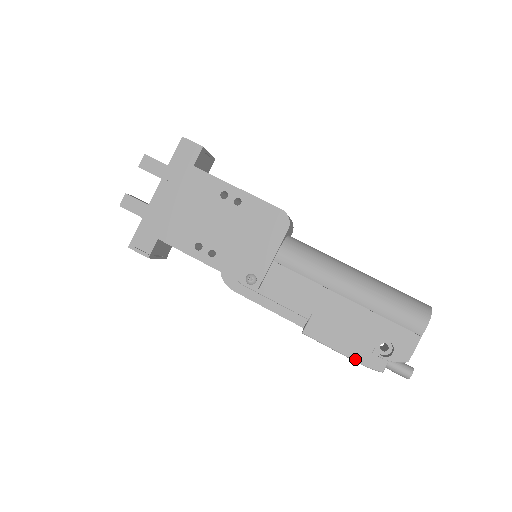
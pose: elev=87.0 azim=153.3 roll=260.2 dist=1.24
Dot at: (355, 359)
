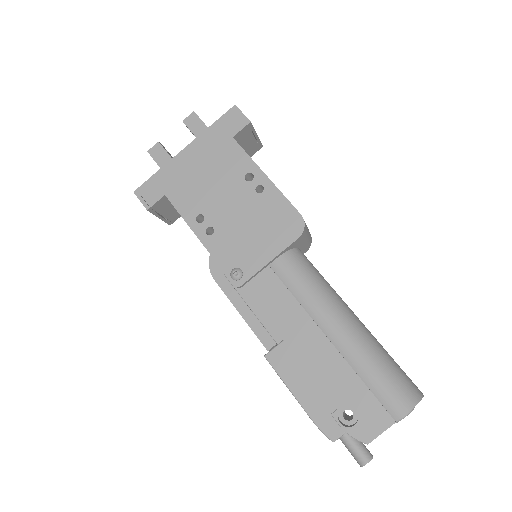
Dot at: (309, 412)
